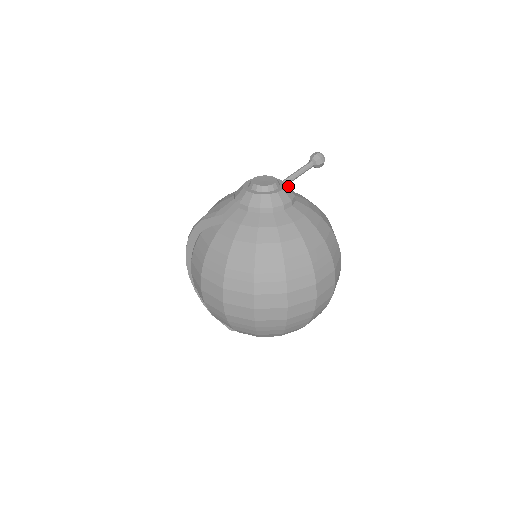
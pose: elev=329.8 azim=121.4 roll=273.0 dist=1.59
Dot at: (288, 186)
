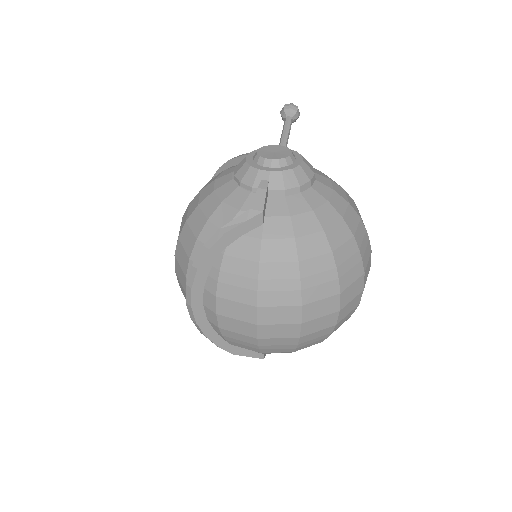
Dot at: occluded
